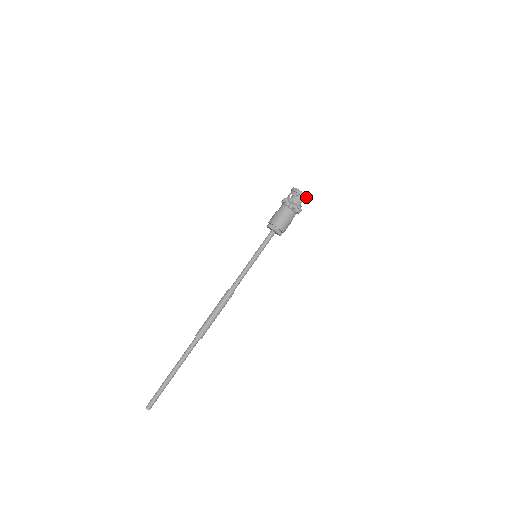
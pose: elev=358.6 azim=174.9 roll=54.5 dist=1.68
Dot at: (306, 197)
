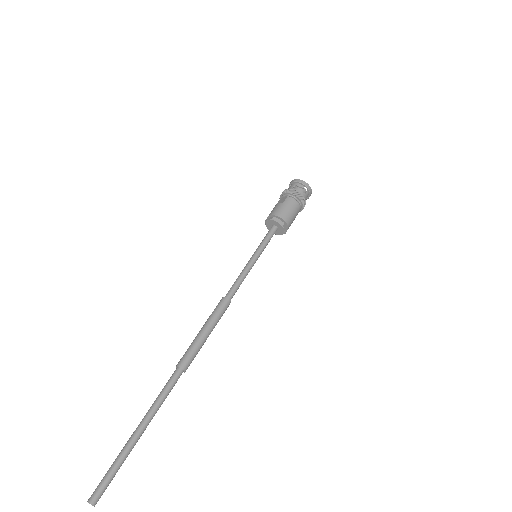
Dot at: (311, 192)
